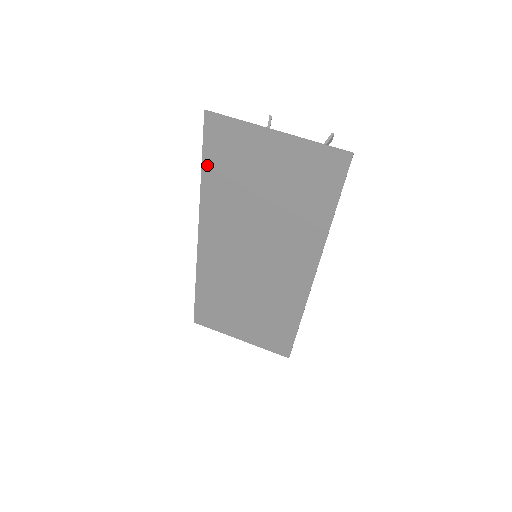
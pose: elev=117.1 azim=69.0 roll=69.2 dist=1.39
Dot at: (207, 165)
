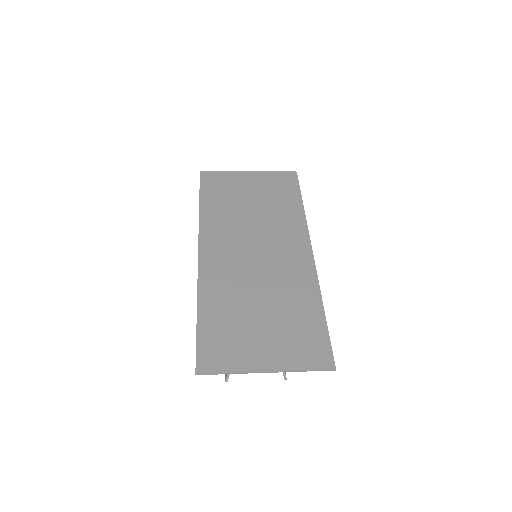
Dot at: (204, 197)
